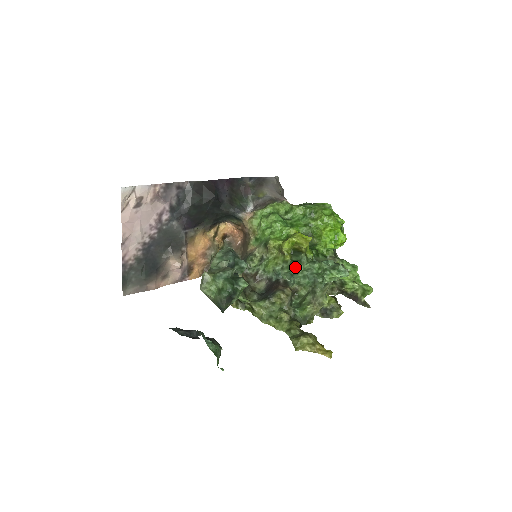
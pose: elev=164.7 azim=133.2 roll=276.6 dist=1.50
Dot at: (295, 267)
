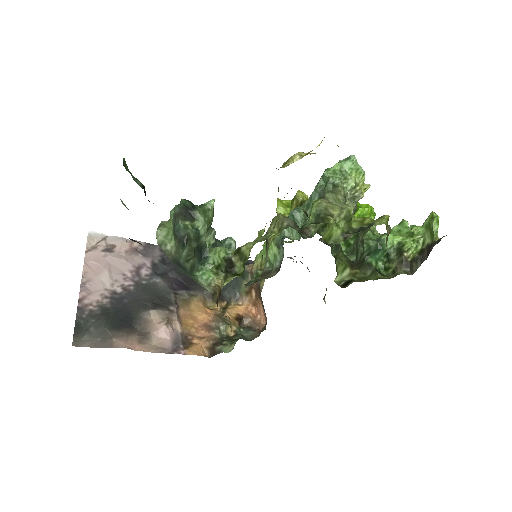
Dot at: occluded
